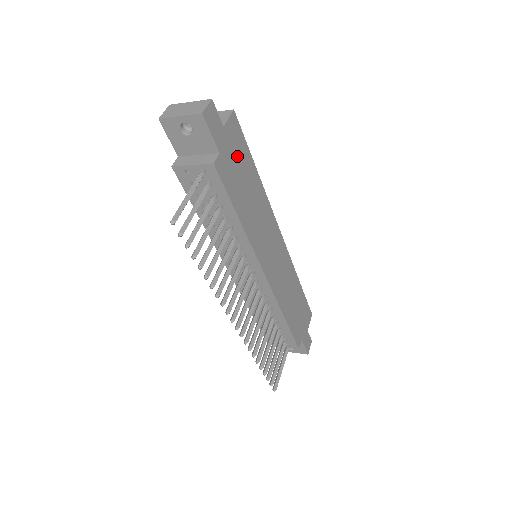
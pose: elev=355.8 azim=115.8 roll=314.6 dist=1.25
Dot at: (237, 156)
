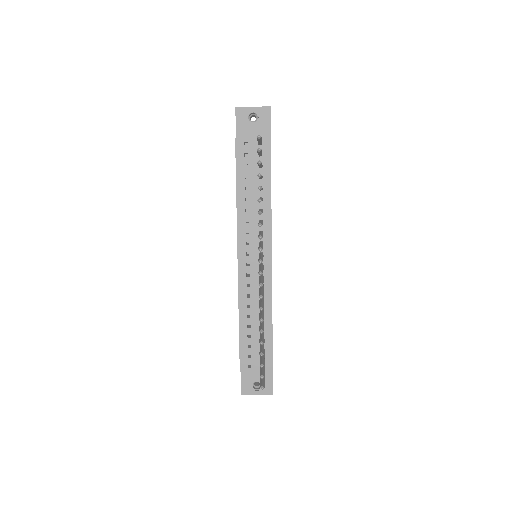
Dot at: occluded
